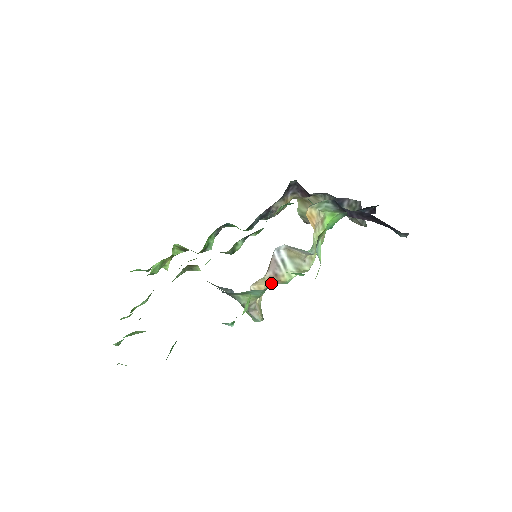
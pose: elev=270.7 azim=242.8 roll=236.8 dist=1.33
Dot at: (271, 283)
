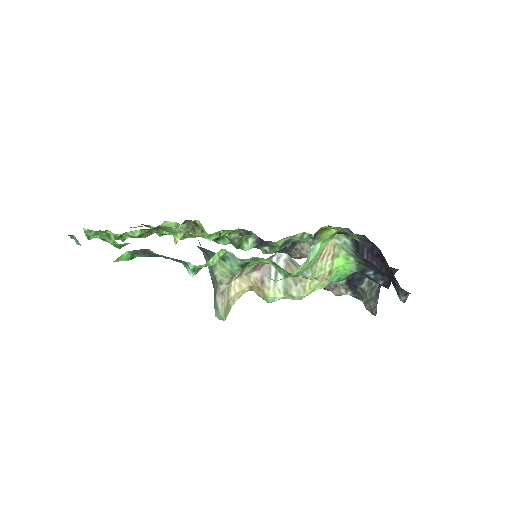
Dot at: (254, 290)
